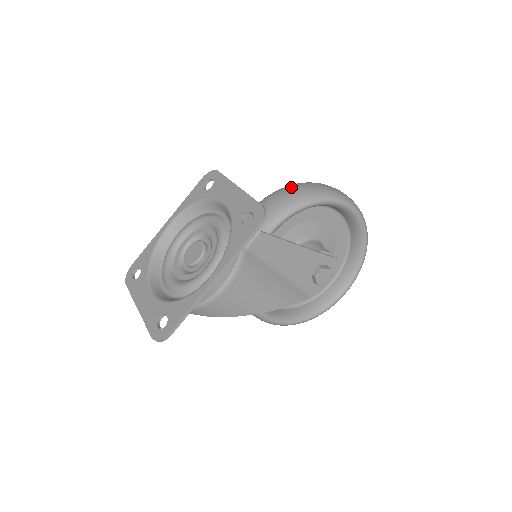
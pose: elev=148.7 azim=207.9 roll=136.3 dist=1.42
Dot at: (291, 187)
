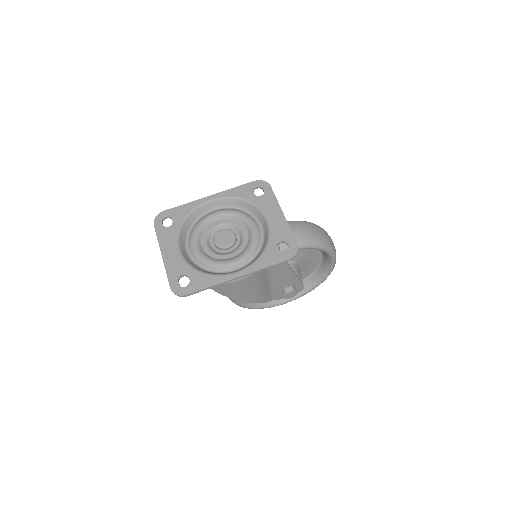
Dot at: (309, 226)
